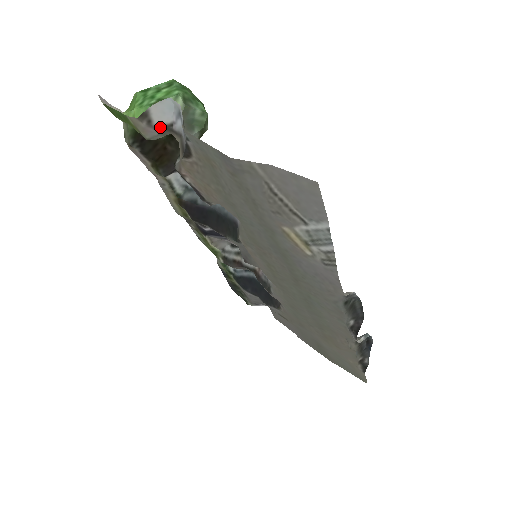
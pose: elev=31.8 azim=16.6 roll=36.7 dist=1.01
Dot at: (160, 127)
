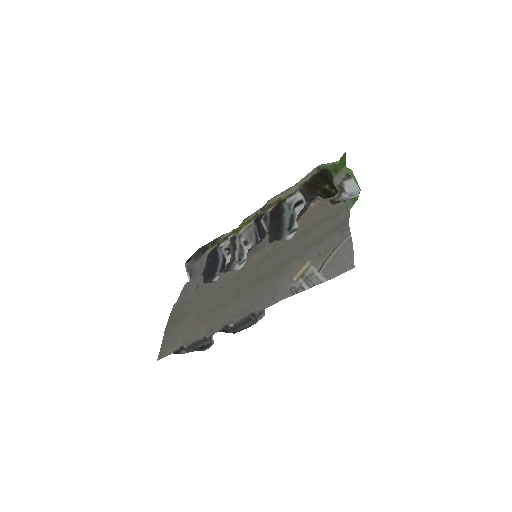
Dot at: (342, 185)
